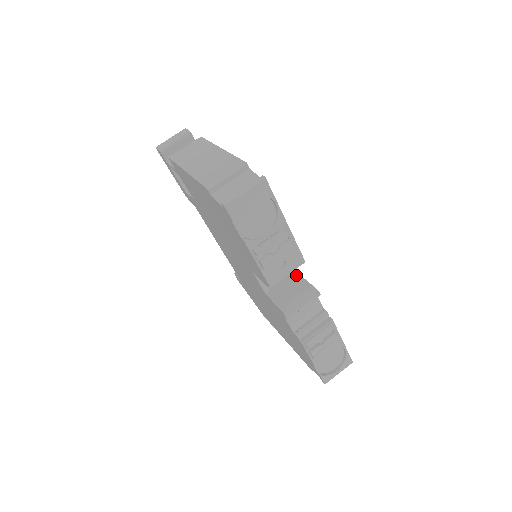
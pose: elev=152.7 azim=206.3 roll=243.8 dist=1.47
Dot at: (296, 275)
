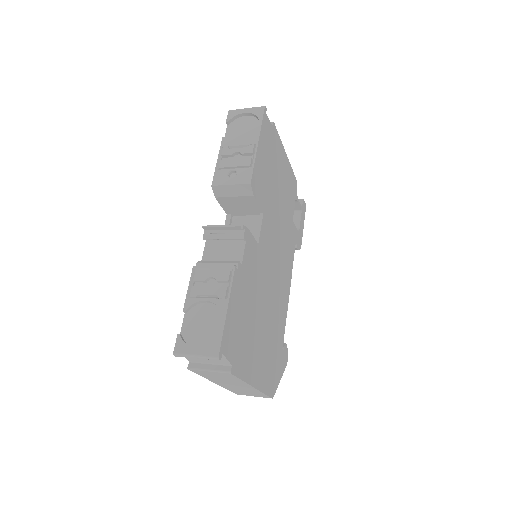
Dot at: occluded
